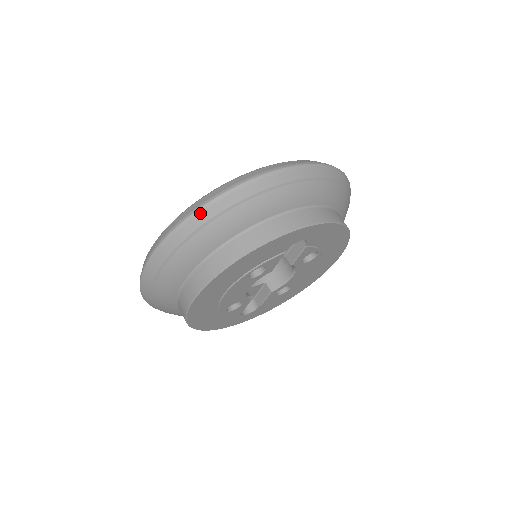
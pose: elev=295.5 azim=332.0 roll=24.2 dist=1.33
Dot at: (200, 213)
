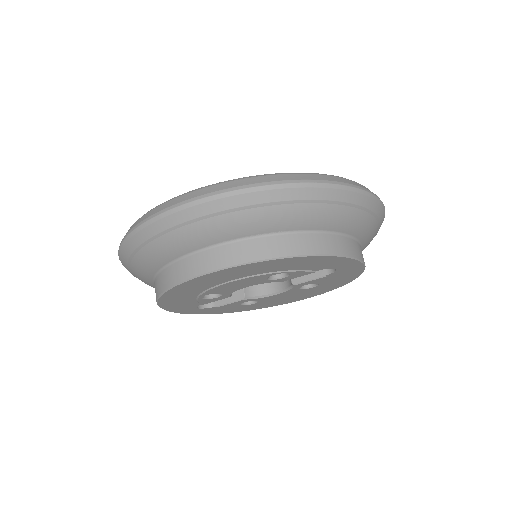
Dot at: (296, 188)
